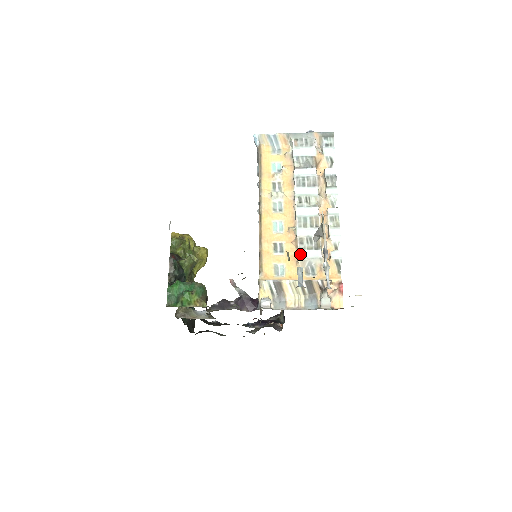
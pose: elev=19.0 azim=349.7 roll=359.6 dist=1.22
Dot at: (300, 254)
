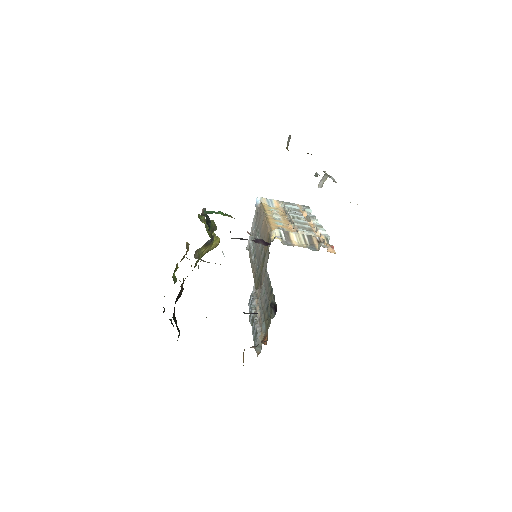
Dot at: (299, 230)
